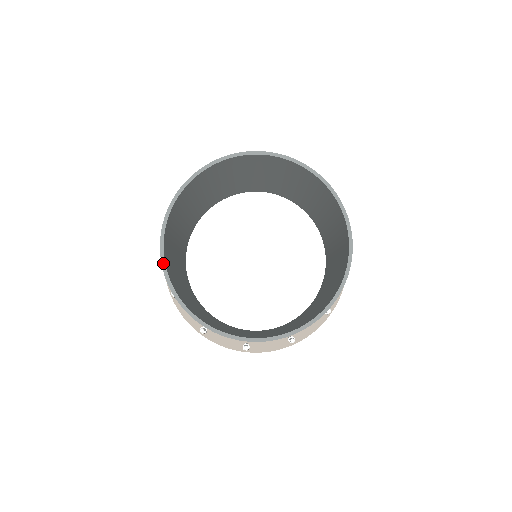
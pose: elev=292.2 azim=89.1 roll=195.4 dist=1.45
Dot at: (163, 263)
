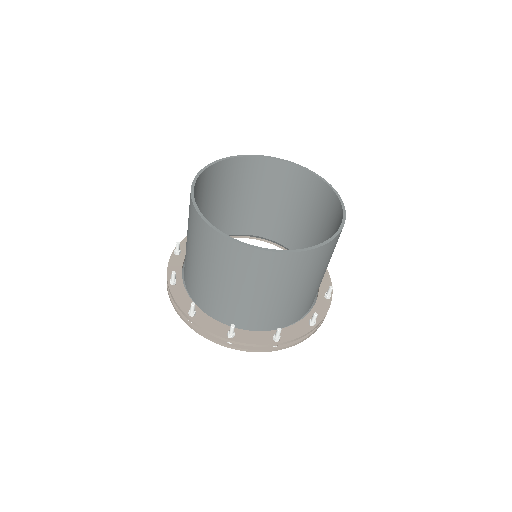
Dot at: (235, 240)
